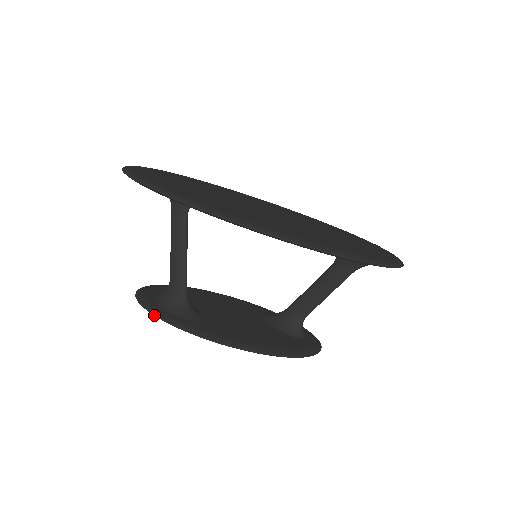
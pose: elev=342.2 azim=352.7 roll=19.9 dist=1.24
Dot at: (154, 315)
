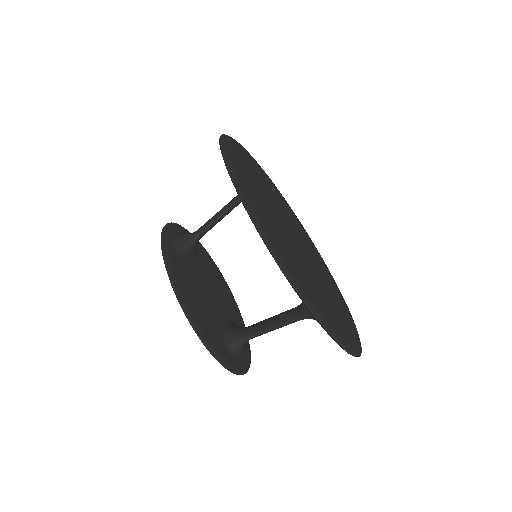
Dot at: (163, 228)
